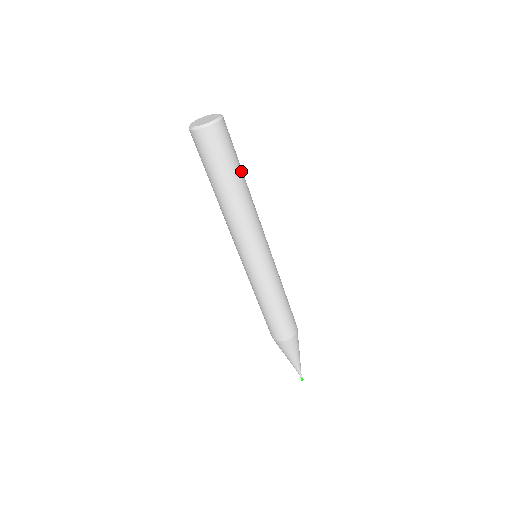
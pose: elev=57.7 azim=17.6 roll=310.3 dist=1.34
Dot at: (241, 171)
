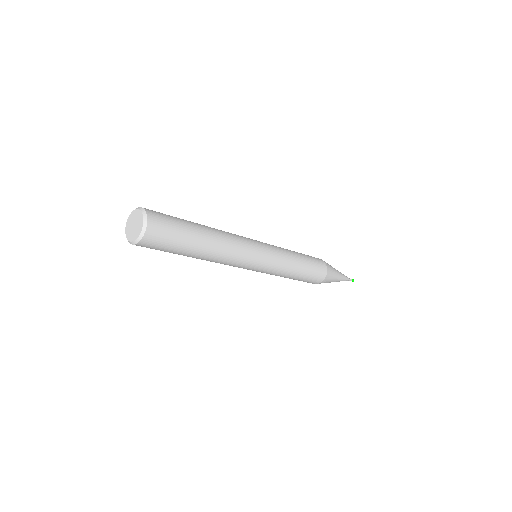
Dot at: (194, 244)
